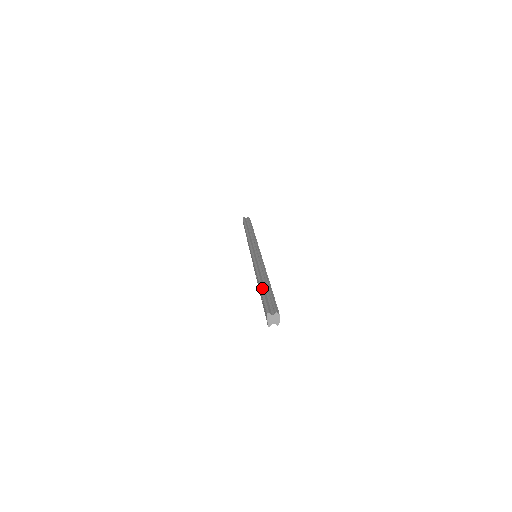
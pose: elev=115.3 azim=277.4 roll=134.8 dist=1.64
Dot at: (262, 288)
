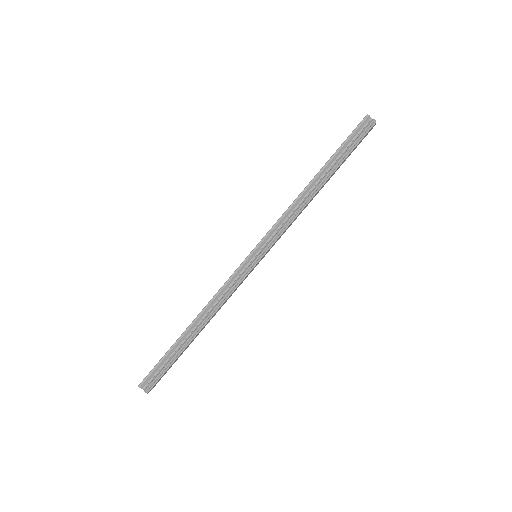
Dot at: (175, 345)
